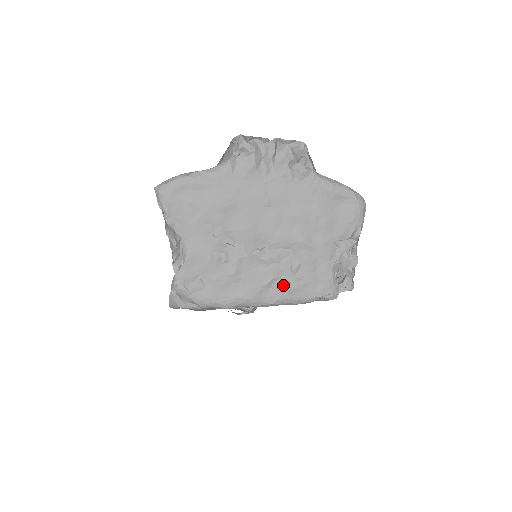
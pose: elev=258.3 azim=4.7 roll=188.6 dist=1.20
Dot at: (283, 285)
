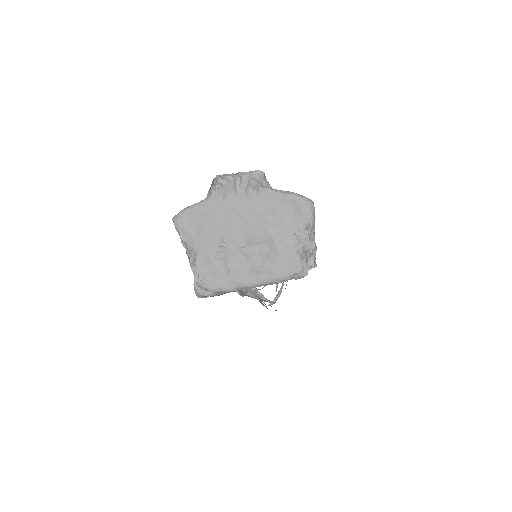
Dot at: (264, 269)
